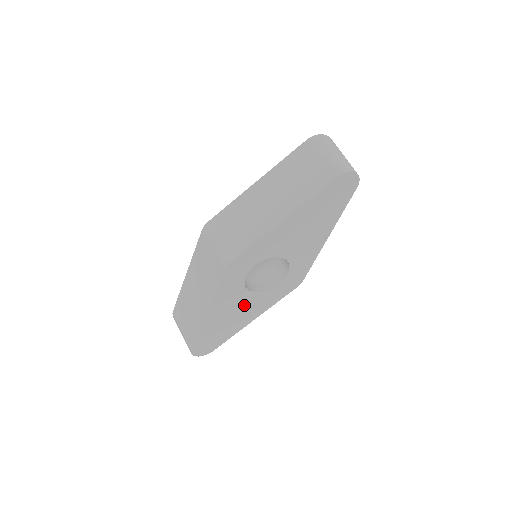
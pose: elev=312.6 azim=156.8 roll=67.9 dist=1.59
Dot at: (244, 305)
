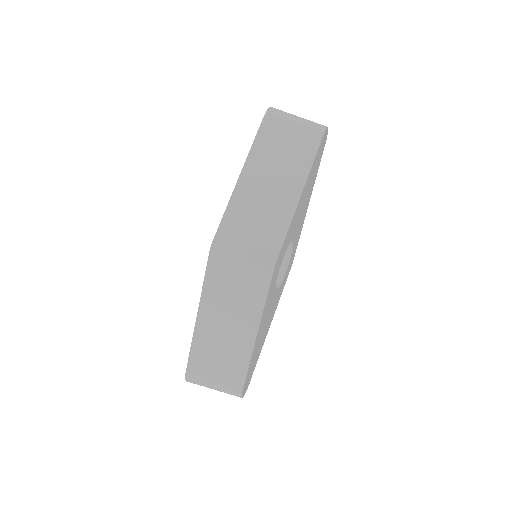
Dot at: (271, 310)
